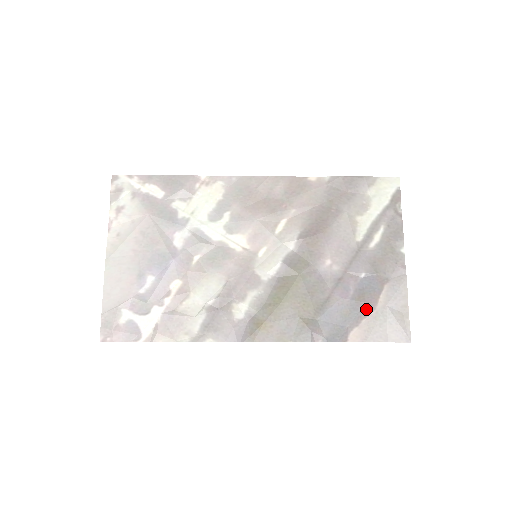
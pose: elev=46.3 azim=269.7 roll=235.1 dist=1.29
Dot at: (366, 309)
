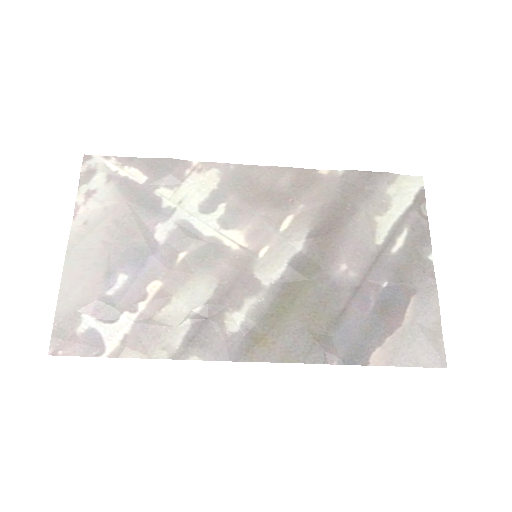
Dot at: (390, 325)
